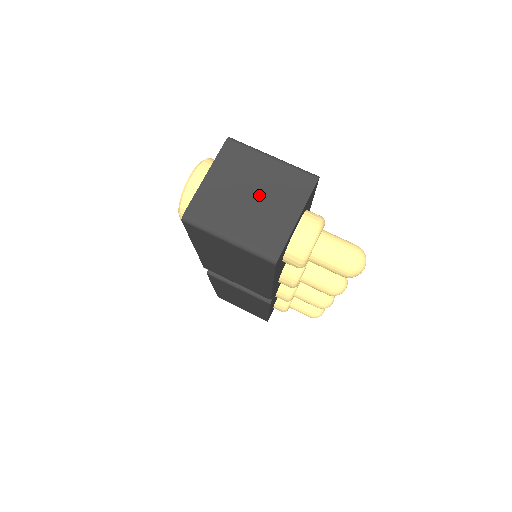
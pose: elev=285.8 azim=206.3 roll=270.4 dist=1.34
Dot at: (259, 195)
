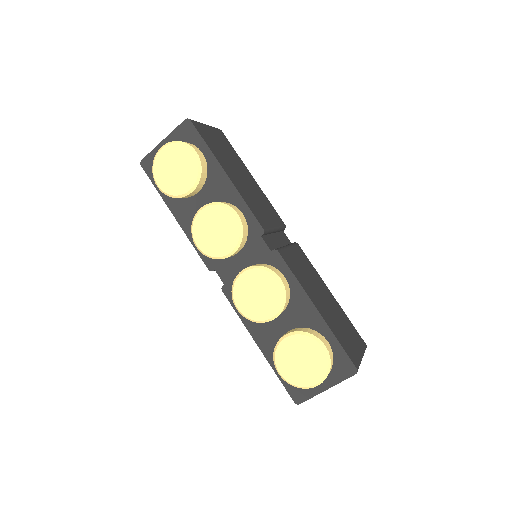
Dot at: occluded
